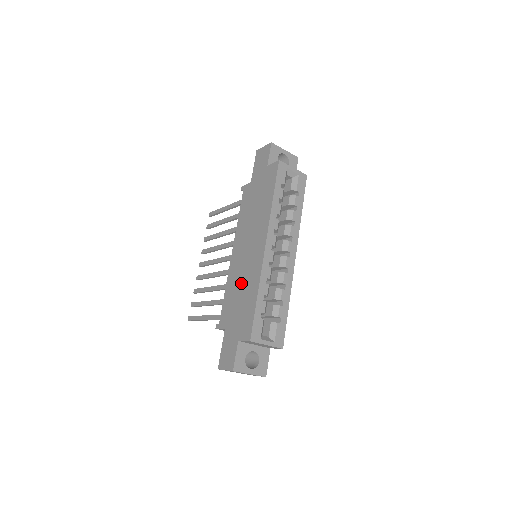
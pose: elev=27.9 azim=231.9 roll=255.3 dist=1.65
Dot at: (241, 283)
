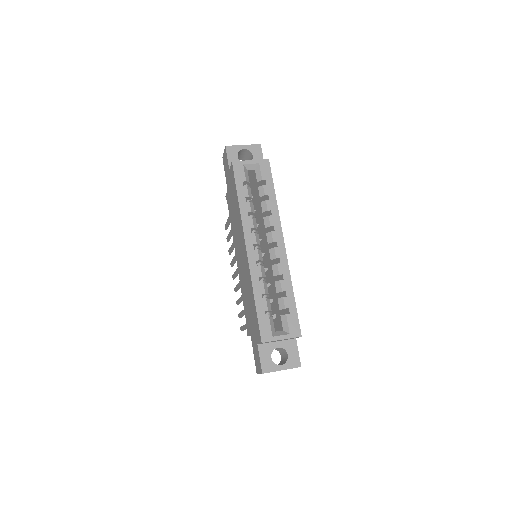
Dot at: (246, 289)
